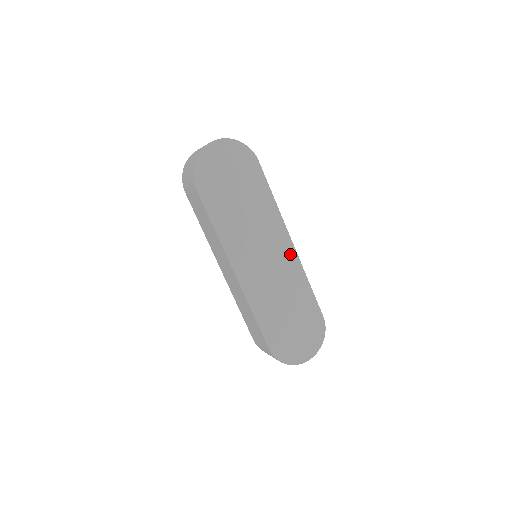
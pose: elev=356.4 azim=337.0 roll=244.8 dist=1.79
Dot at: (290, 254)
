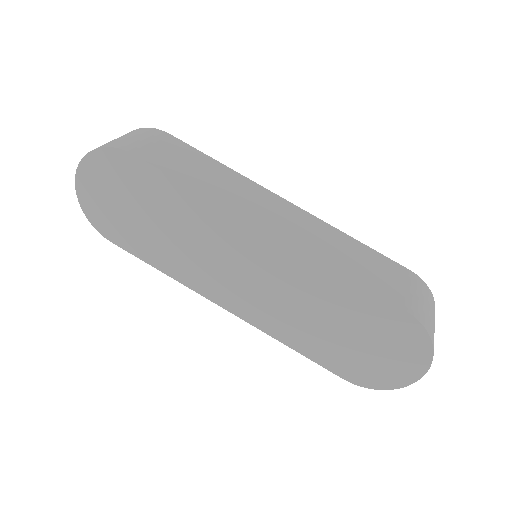
Dot at: (276, 249)
